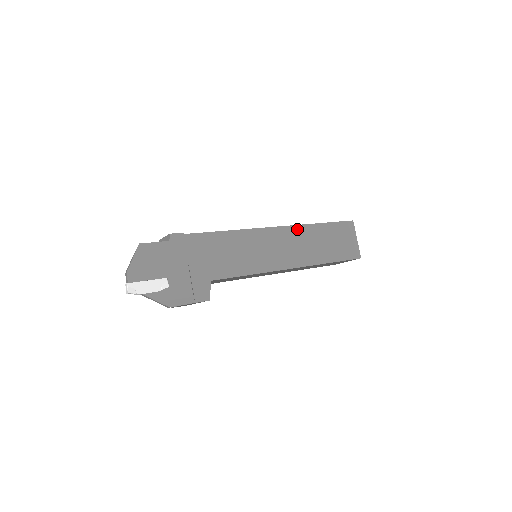
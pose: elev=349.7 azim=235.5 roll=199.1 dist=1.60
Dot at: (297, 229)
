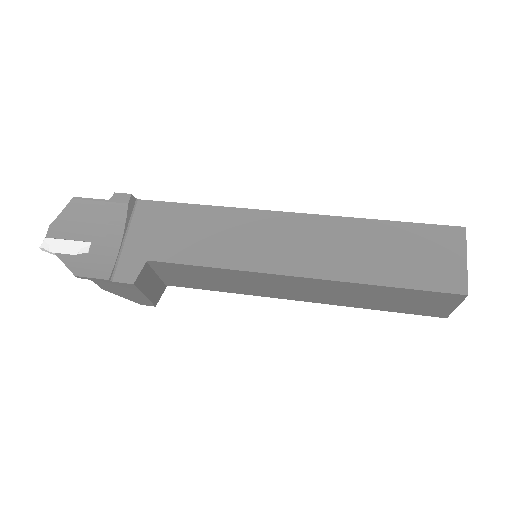
Dot at: (326, 221)
